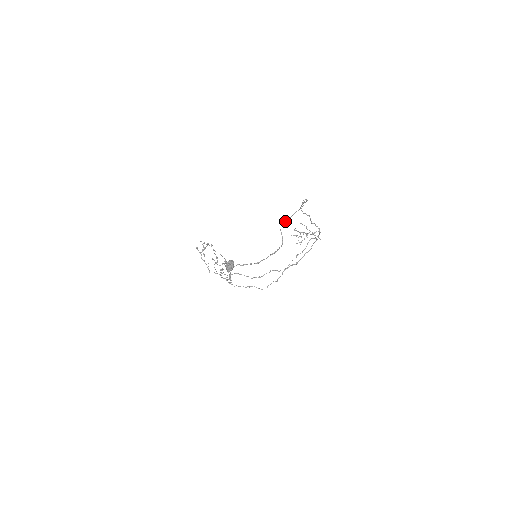
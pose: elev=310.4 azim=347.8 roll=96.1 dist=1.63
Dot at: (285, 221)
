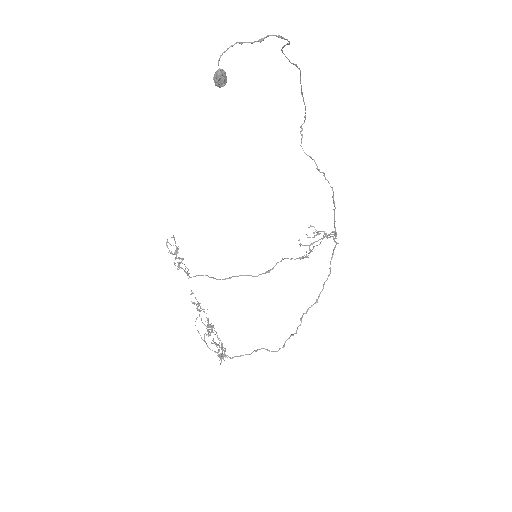
Dot at: (285, 56)
